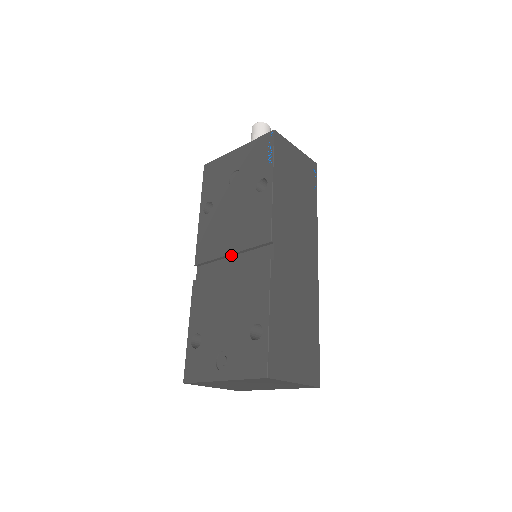
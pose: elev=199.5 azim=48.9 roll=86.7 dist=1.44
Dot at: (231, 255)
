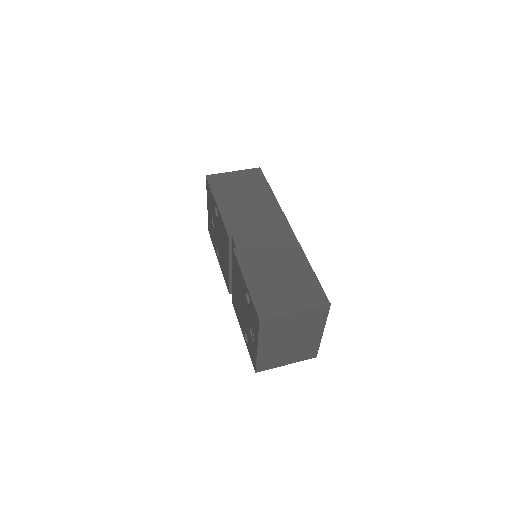
Dot at: (231, 268)
